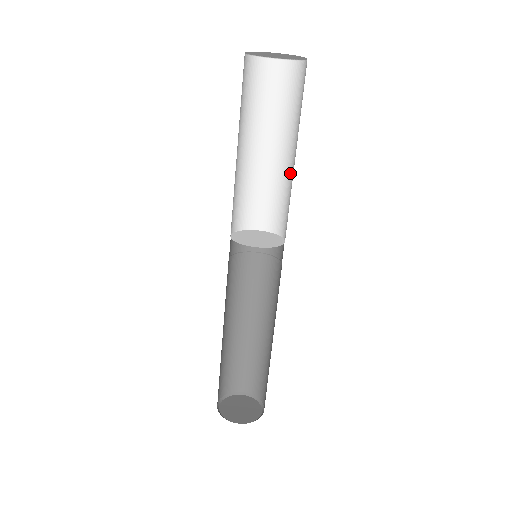
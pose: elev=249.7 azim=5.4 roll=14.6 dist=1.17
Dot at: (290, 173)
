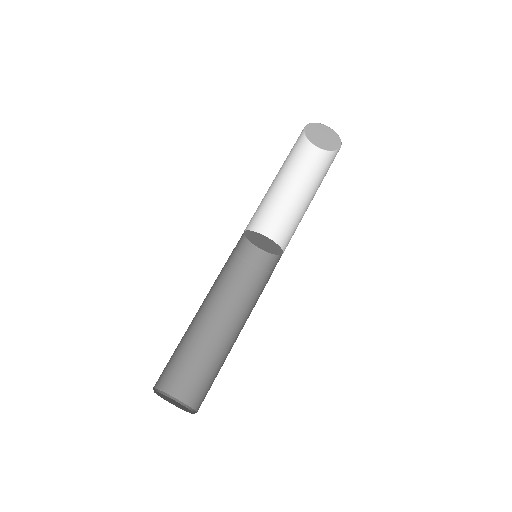
Dot at: (304, 211)
